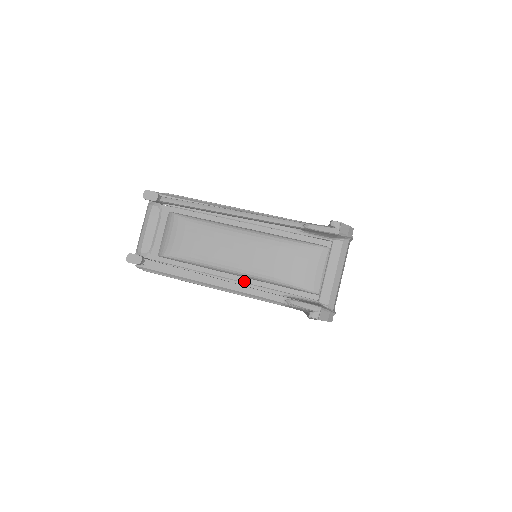
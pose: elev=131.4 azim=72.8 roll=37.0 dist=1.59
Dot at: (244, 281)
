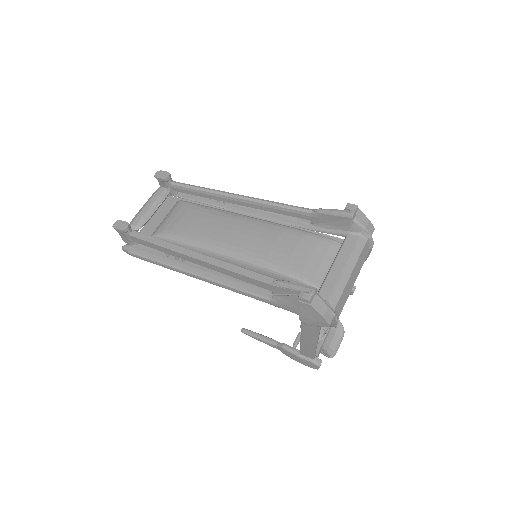
Dot at: occluded
